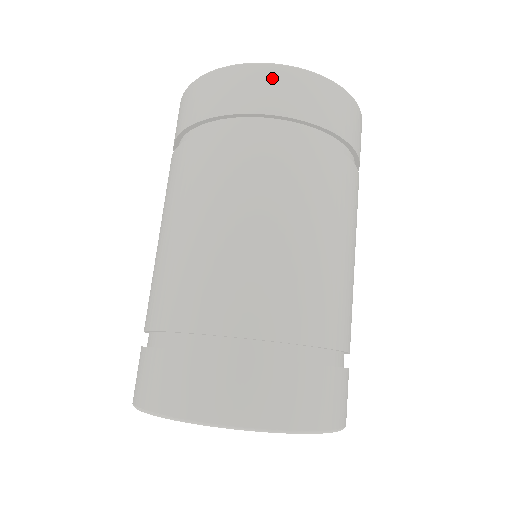
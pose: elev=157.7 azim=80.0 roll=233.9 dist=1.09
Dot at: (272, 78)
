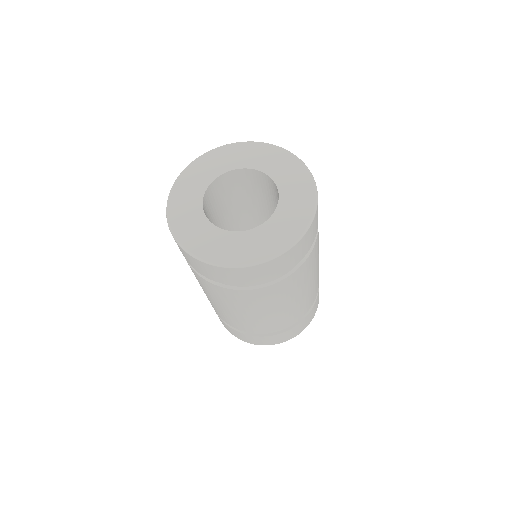
Dot at: (222, 272)
